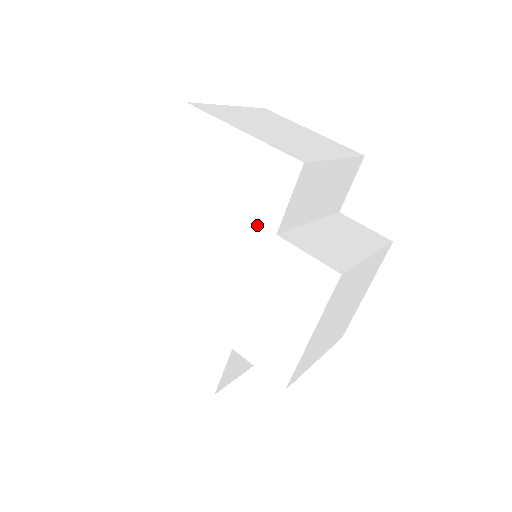
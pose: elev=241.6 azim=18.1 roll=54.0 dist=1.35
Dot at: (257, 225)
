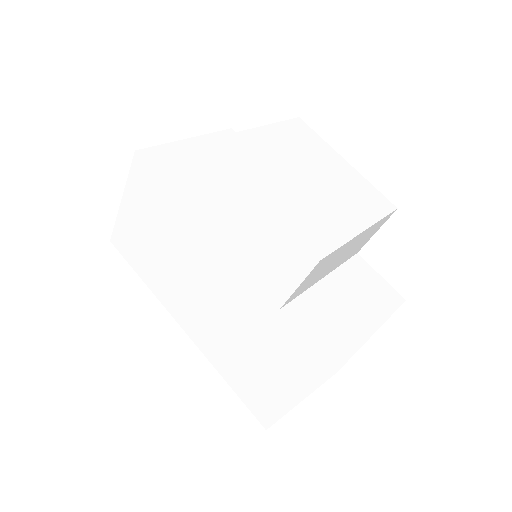
Dot at: (174, 216)
